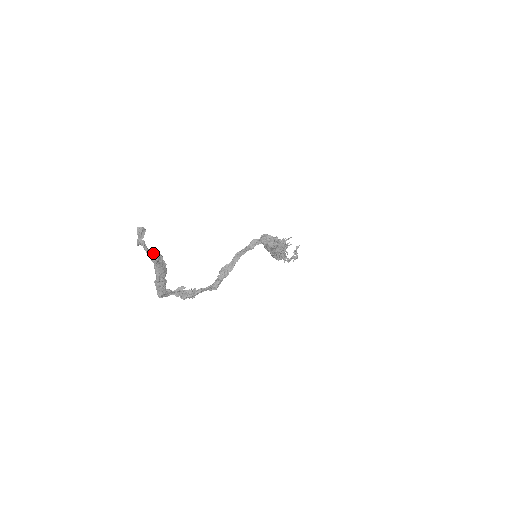
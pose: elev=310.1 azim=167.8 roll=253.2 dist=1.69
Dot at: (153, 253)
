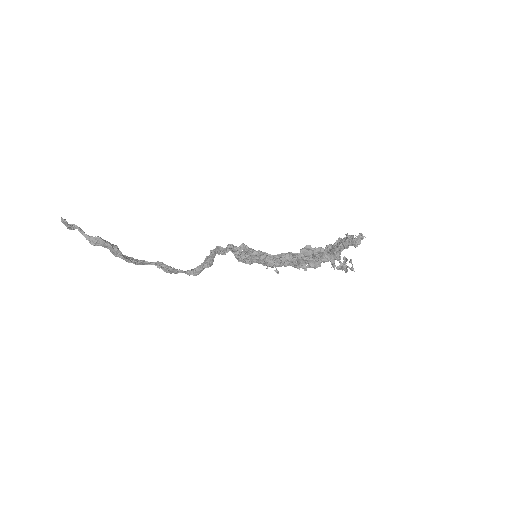
Dot at: (93, 237)
